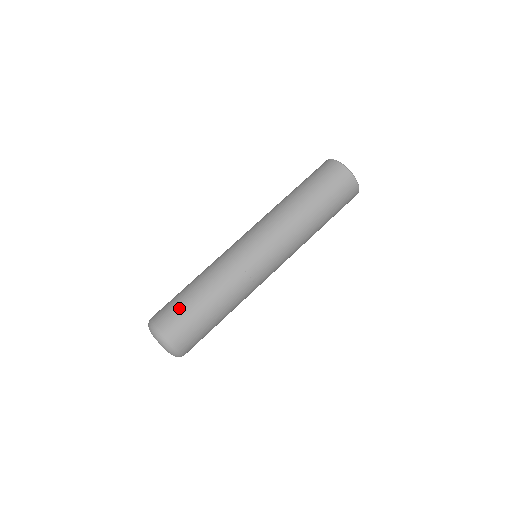
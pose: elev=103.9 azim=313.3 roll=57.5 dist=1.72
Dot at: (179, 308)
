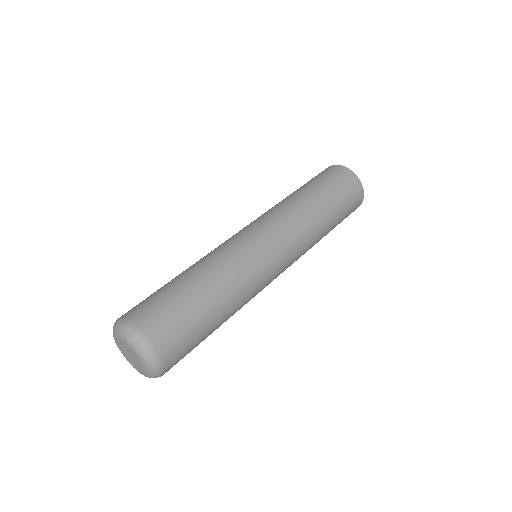
Dot at: (153, 294)
